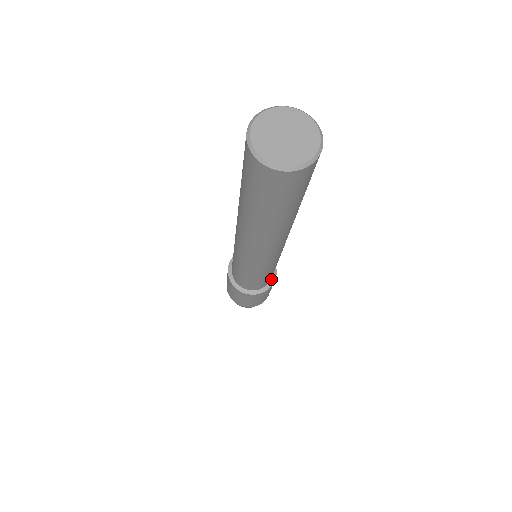
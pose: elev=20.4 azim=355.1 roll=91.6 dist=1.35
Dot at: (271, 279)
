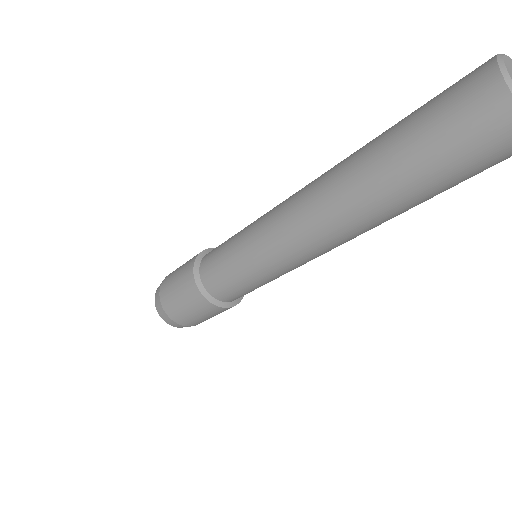
Dot at: occluded
